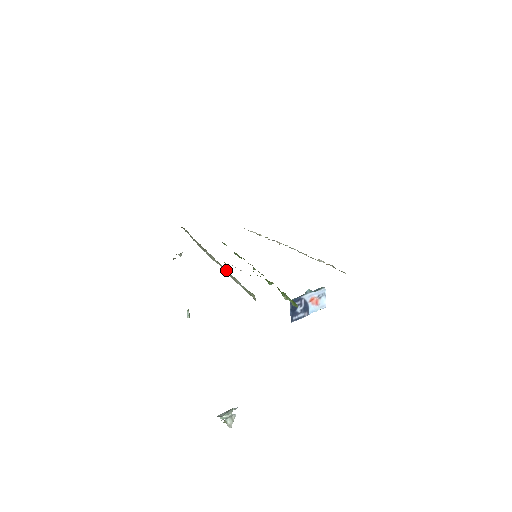
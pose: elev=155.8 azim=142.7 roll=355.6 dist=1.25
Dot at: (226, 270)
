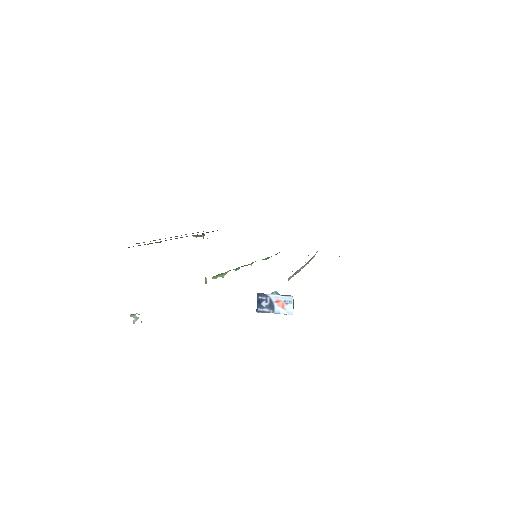
Dot at: occluded
